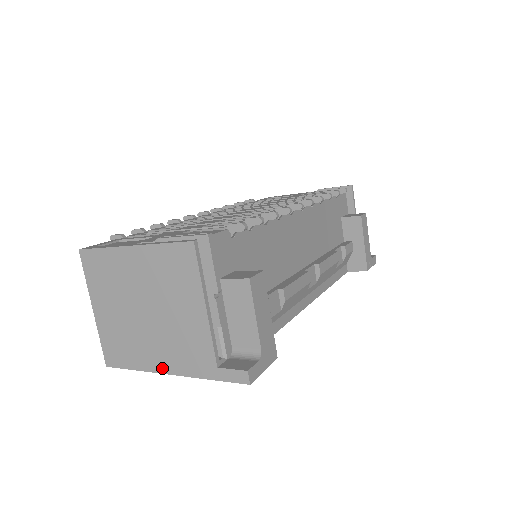
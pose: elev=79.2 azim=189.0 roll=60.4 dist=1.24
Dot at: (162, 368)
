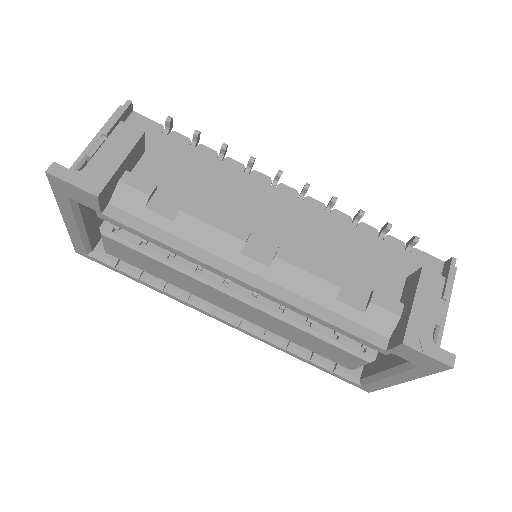
Dot at: occluded
